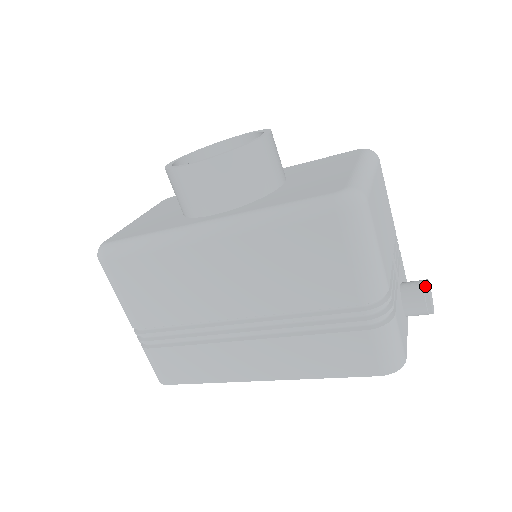
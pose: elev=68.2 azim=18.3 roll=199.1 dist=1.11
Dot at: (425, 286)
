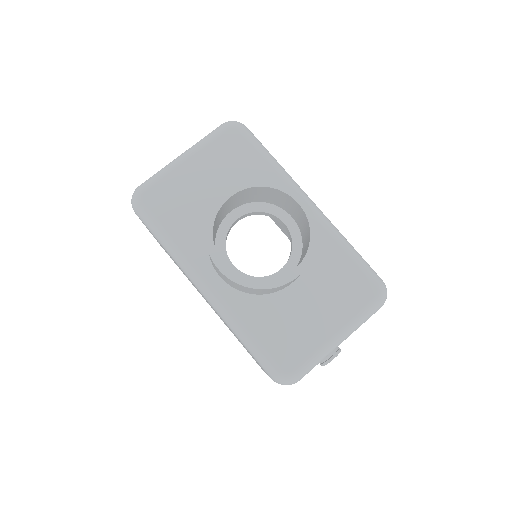
Dot at: (329, 360)
